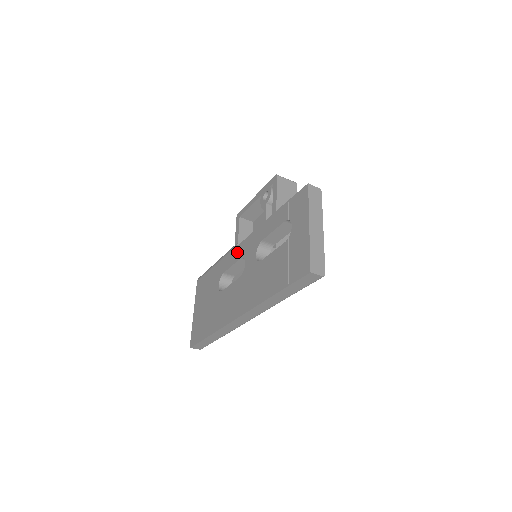
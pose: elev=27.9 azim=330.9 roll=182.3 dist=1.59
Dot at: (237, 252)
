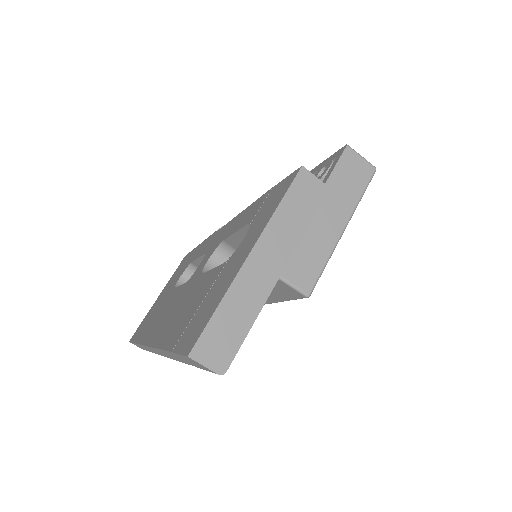
Dot at: (210, 241)
